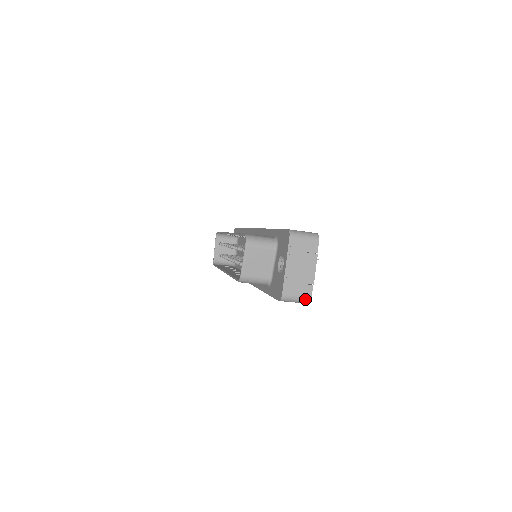
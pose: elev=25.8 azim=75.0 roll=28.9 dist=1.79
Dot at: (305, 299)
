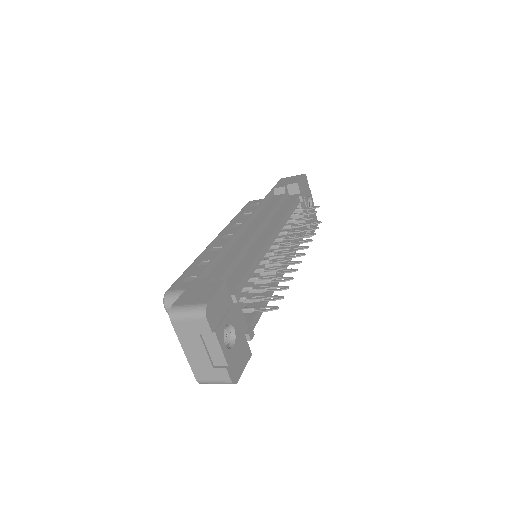
Dot at: (225, 383)
